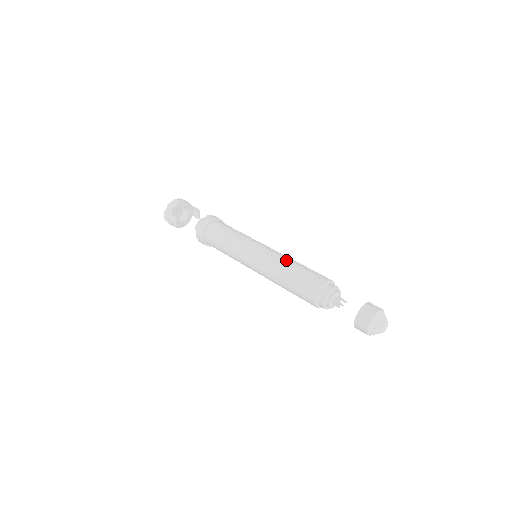
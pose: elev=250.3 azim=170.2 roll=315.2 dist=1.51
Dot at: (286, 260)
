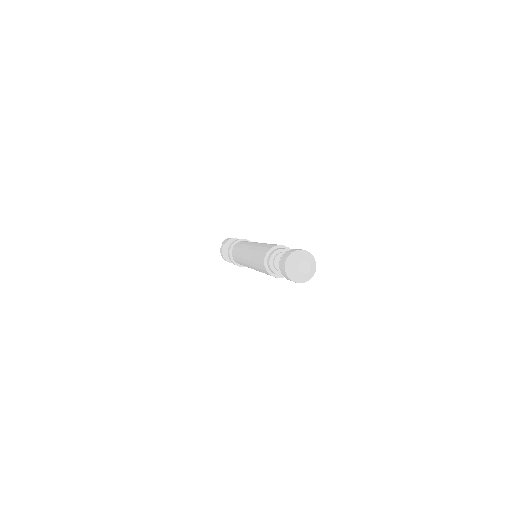
Dot at: occluded
